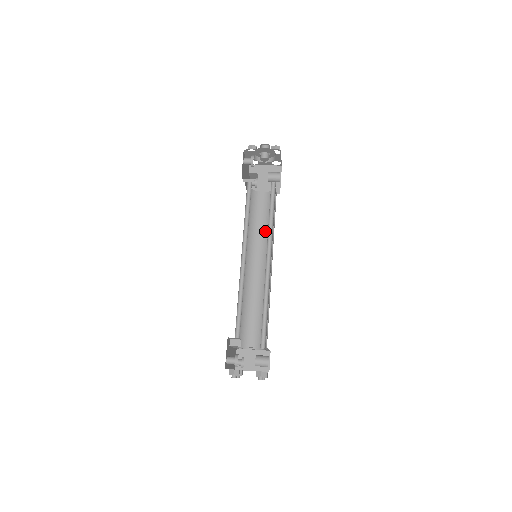
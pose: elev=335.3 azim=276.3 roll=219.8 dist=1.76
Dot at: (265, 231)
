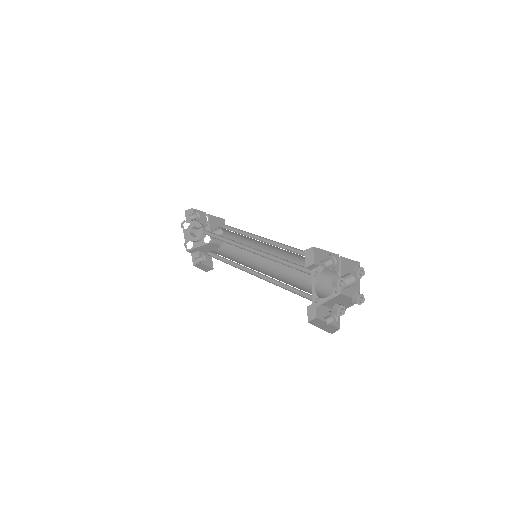
Dot at: (243, 258)
